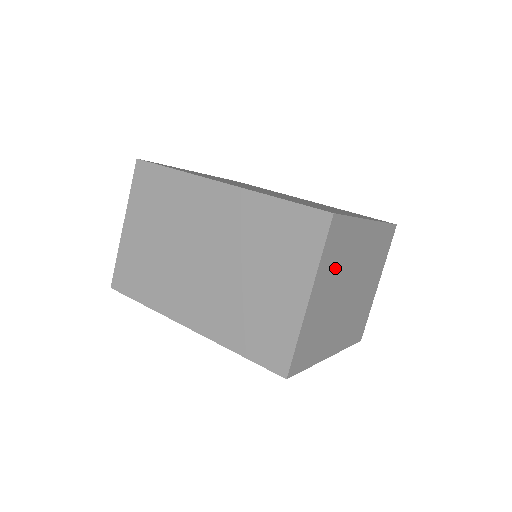
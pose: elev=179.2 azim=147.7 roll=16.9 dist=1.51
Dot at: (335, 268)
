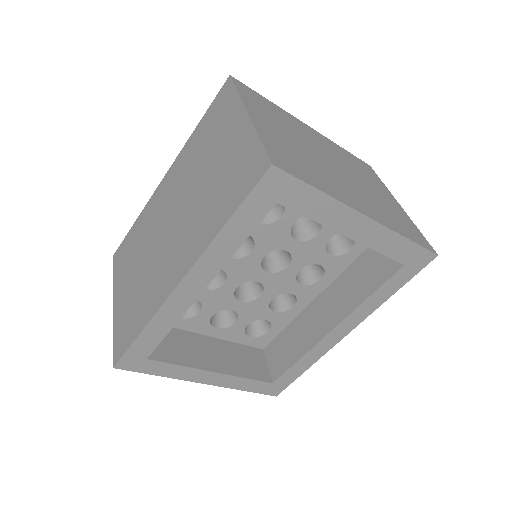
Dot at: (277, 121)
